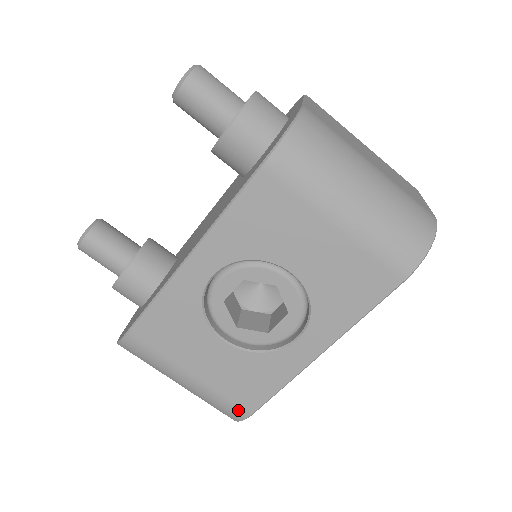
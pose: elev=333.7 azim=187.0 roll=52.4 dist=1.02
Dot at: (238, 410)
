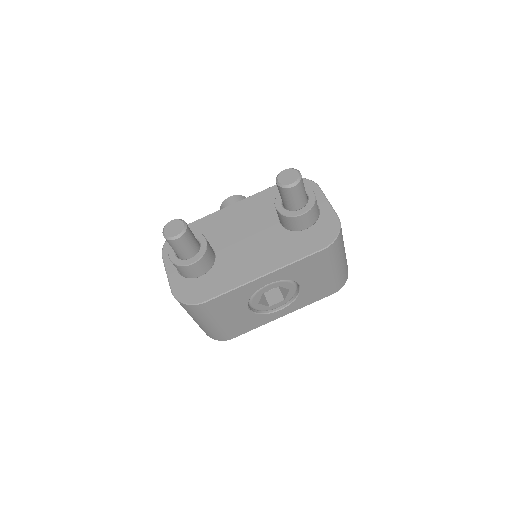
Dot at: (228, 337)
